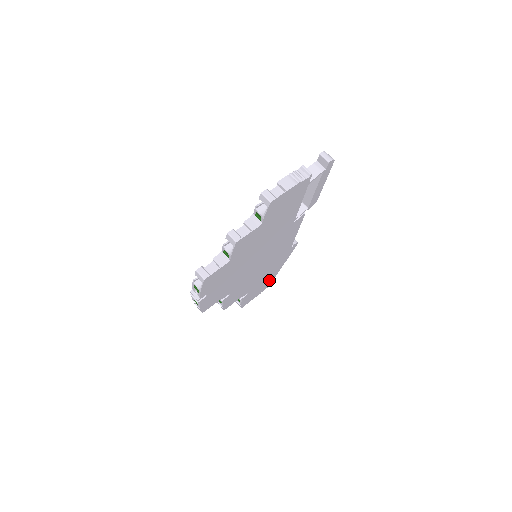
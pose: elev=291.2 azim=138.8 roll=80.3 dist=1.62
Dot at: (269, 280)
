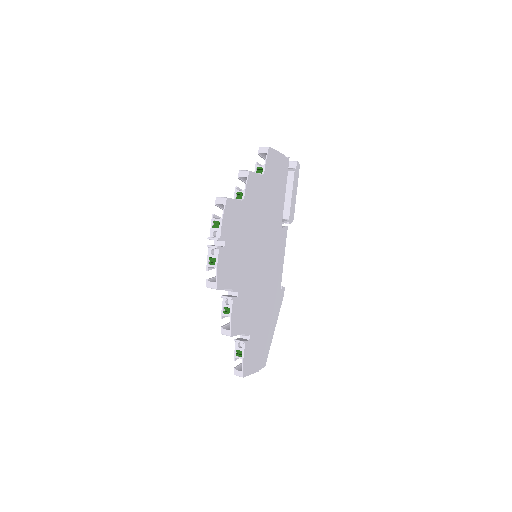
Dot at: (265, 346)
